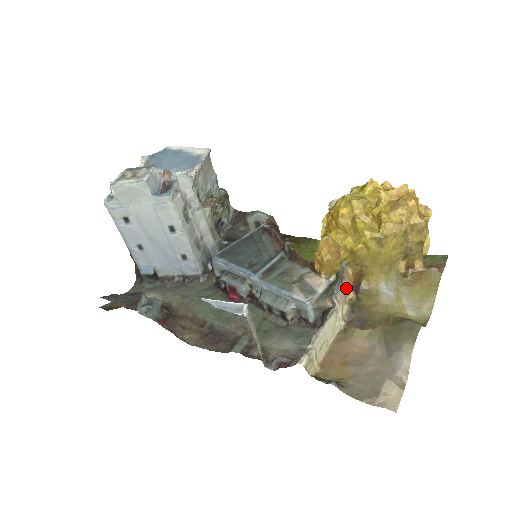
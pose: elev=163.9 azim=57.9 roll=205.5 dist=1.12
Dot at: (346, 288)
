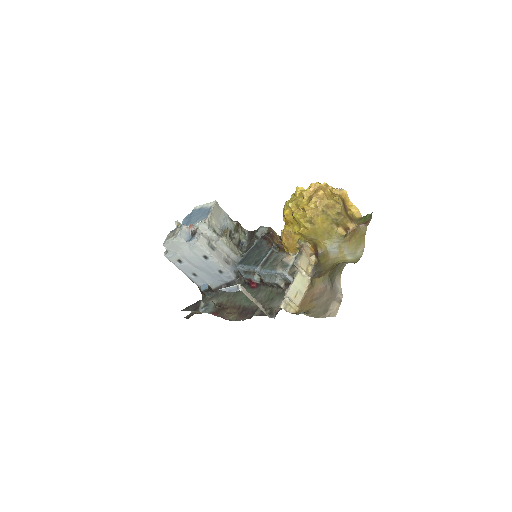
Dot at: (310, 256)
